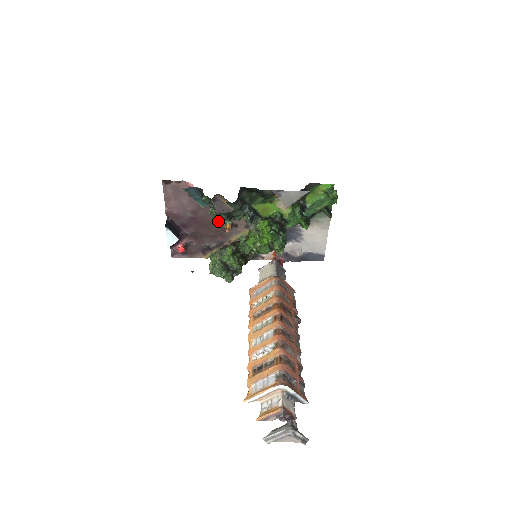
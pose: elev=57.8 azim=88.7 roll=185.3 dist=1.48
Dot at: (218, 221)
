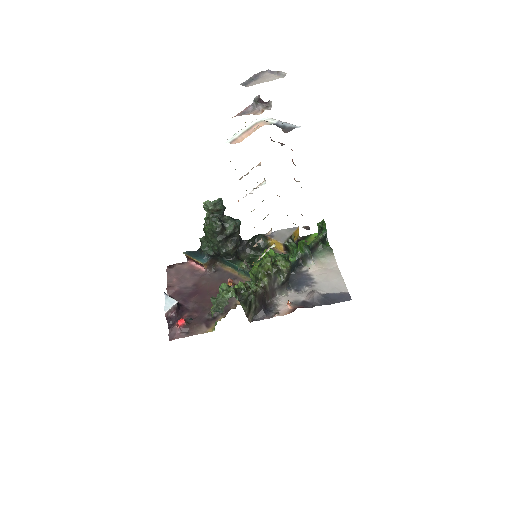
Dot at: occluded
